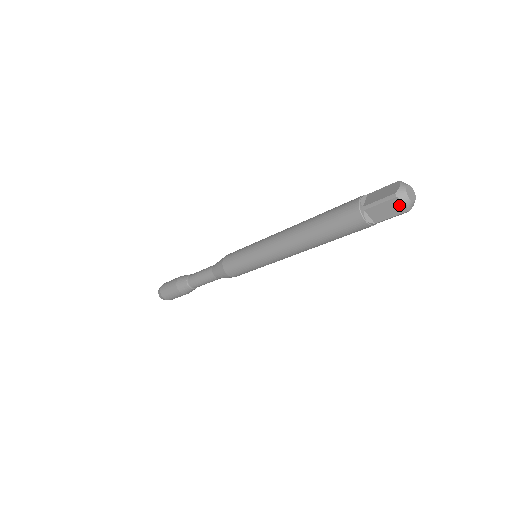
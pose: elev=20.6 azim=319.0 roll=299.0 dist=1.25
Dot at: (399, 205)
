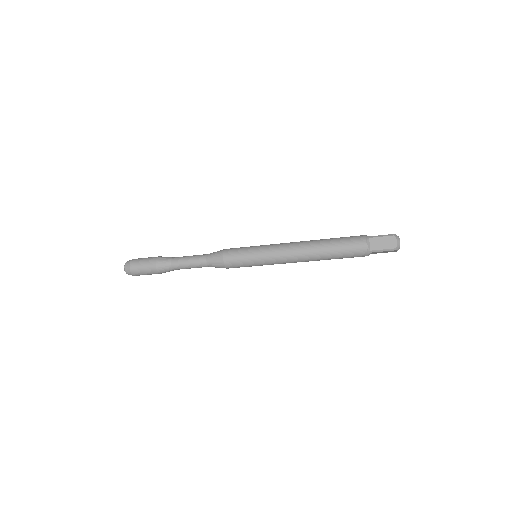
Dot at: (393, 242)
